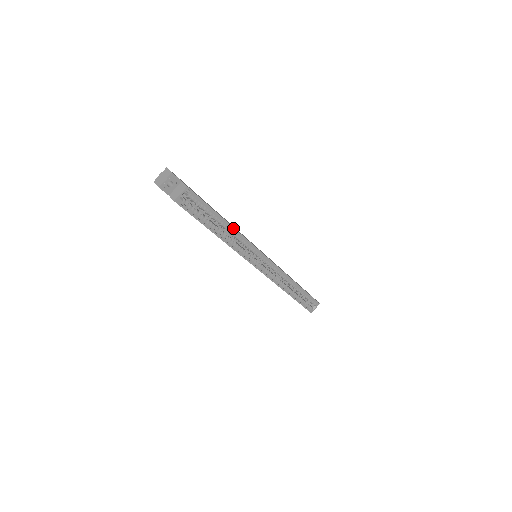
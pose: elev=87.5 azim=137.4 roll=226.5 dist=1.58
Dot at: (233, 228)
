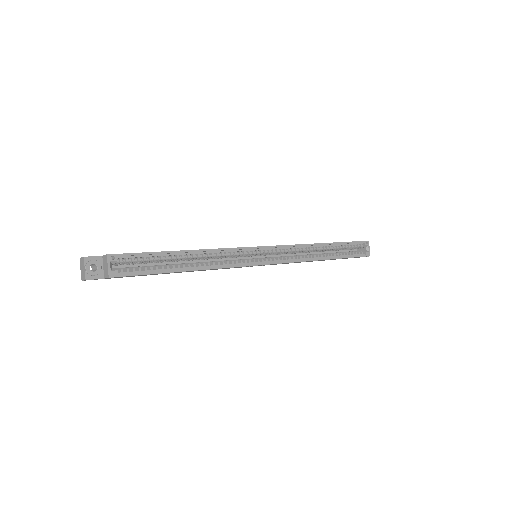
Dot at: (197, 251)
